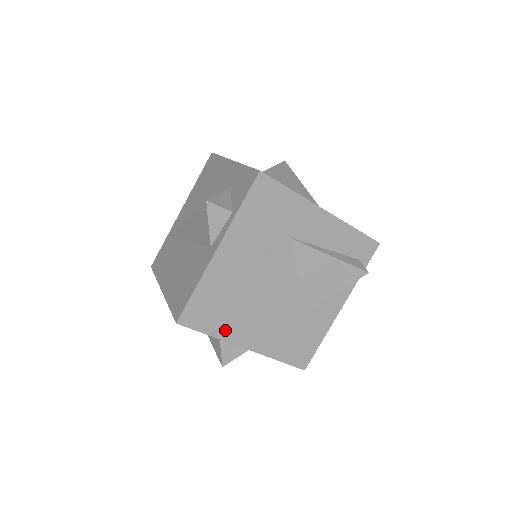
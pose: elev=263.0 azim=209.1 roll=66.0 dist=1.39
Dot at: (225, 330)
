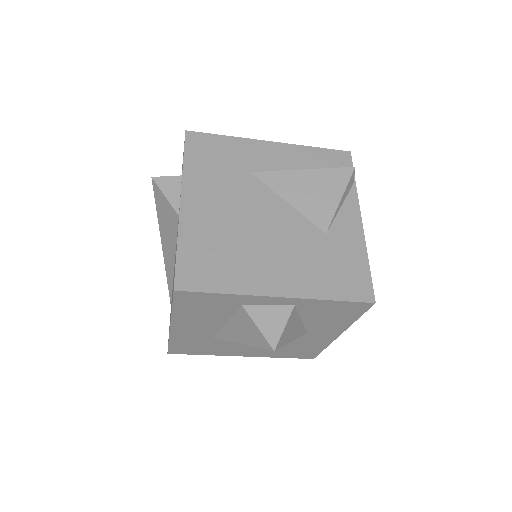
Dot at: (239, 282)
